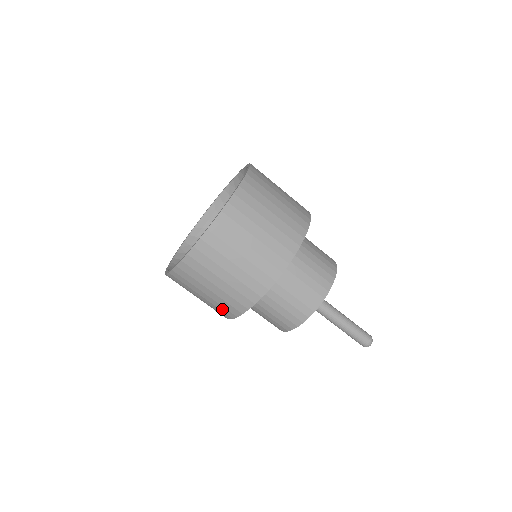
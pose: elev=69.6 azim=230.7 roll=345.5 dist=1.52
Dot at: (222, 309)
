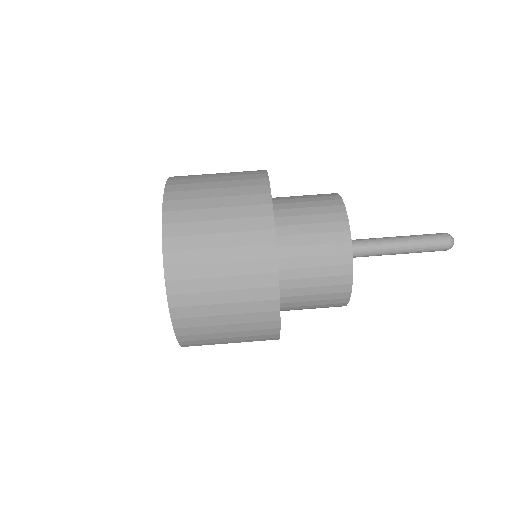
Dot at: (257, 296)
